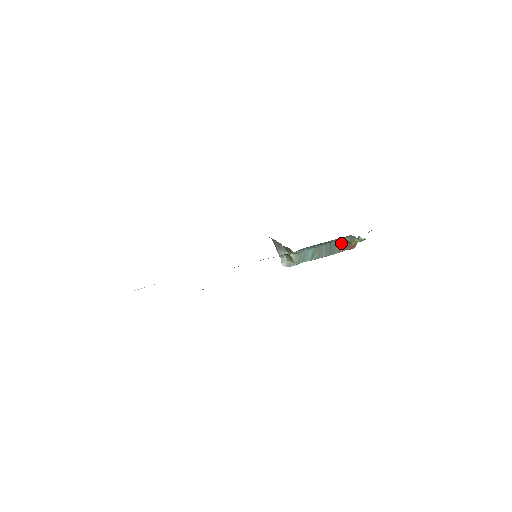
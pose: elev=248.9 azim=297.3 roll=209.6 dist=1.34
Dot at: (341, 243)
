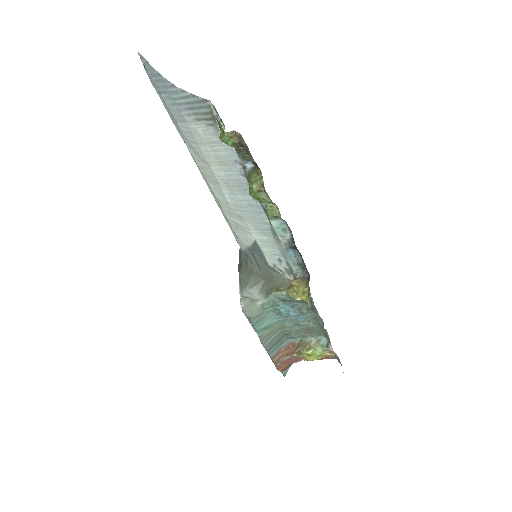
Dot at: (286, 348)
